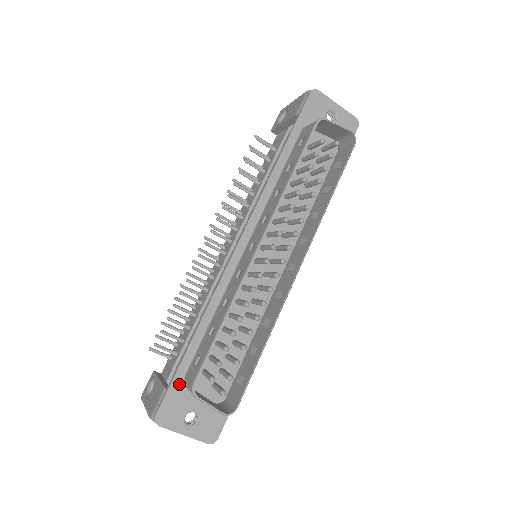
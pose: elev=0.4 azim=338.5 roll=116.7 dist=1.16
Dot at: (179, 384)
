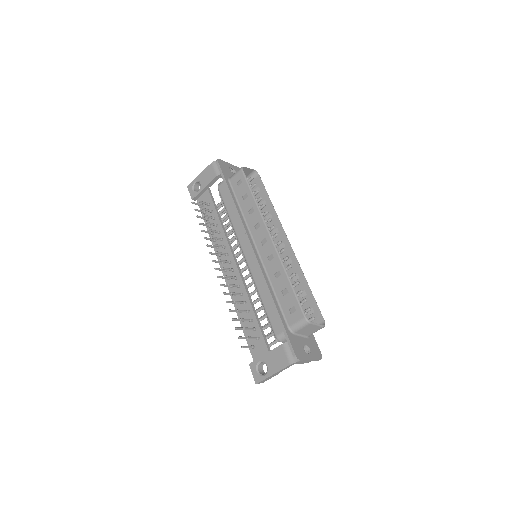
Dot at: (290, 333)
